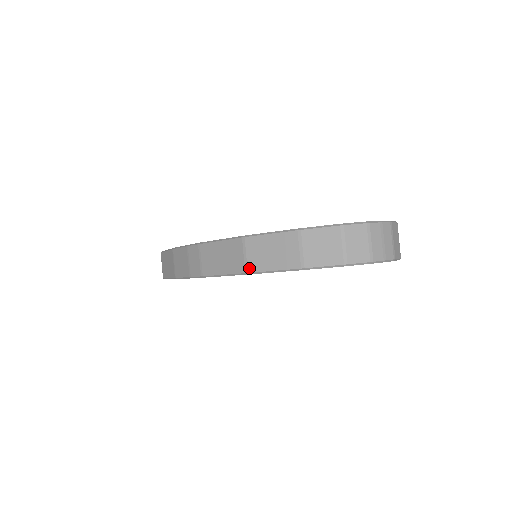
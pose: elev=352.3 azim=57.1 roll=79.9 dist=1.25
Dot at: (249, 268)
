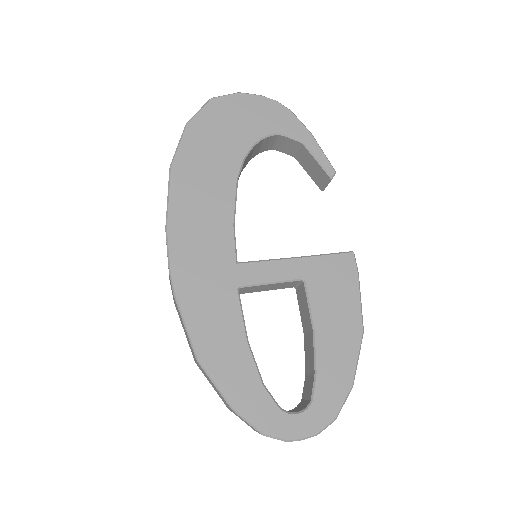
Dot at: (197, 365)
